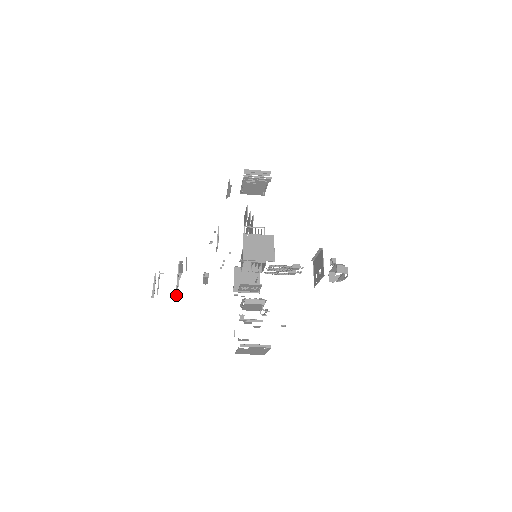
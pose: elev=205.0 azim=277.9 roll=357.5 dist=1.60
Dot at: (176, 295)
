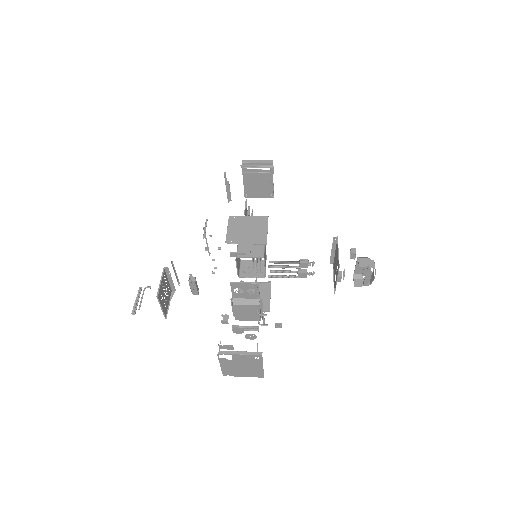
Dot at: (162, 311)
